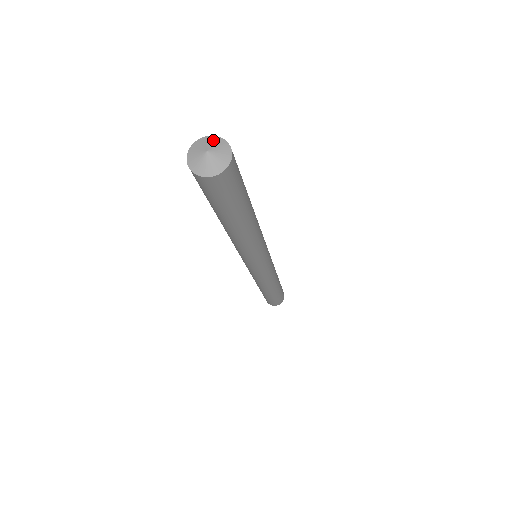
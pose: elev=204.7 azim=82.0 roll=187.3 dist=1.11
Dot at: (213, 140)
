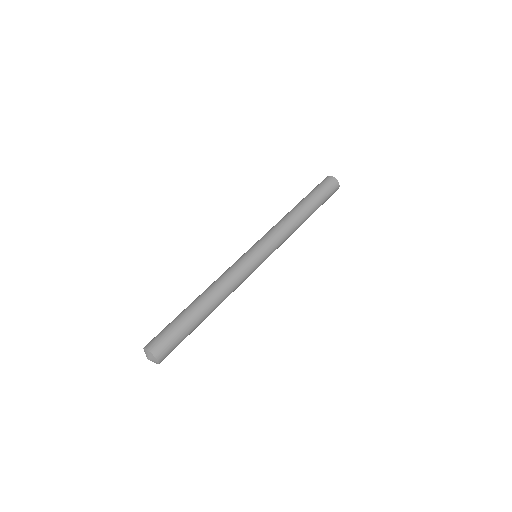
Dot at: (146, 352)
